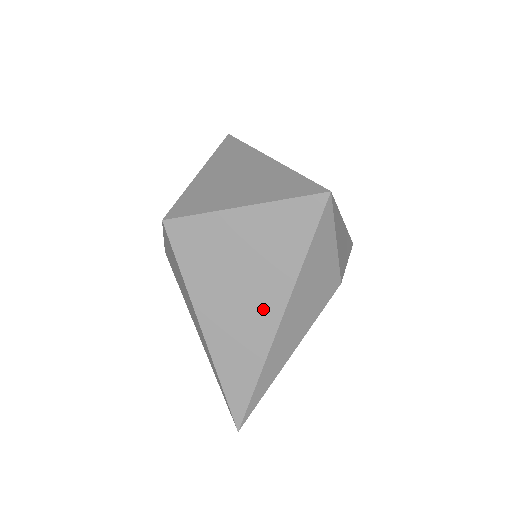
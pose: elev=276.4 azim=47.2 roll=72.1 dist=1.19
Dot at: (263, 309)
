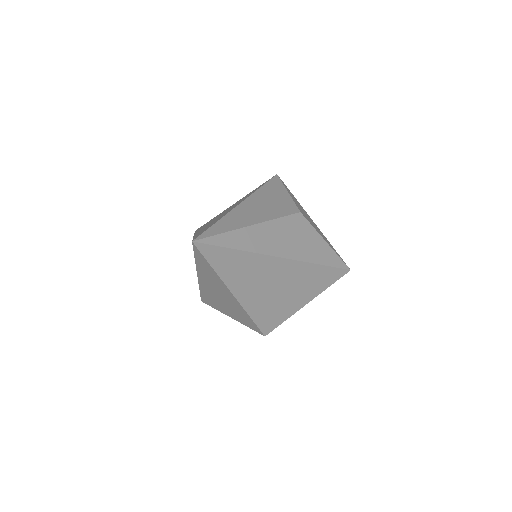
Dot at: occluded
